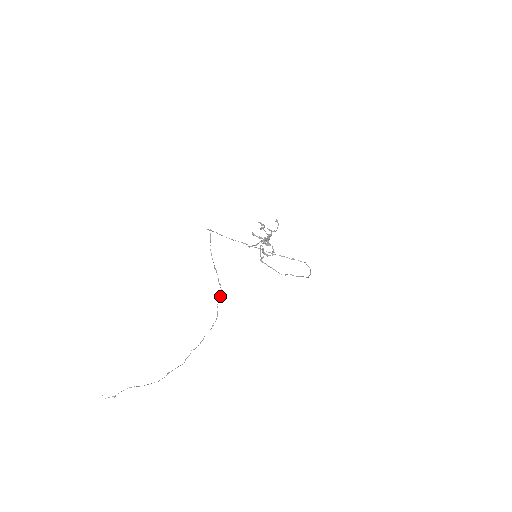
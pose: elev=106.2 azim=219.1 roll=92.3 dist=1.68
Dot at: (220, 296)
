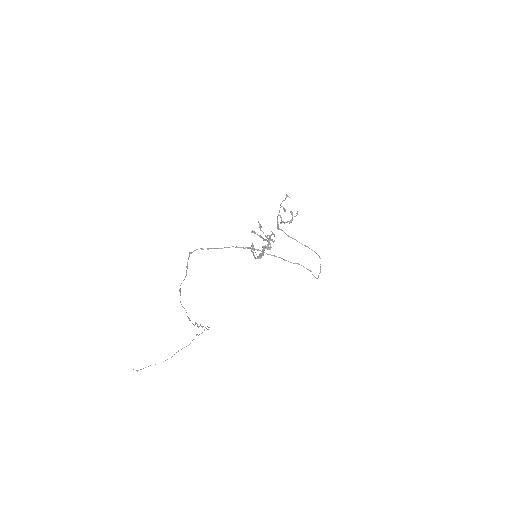
Dot at: (203, 326)
